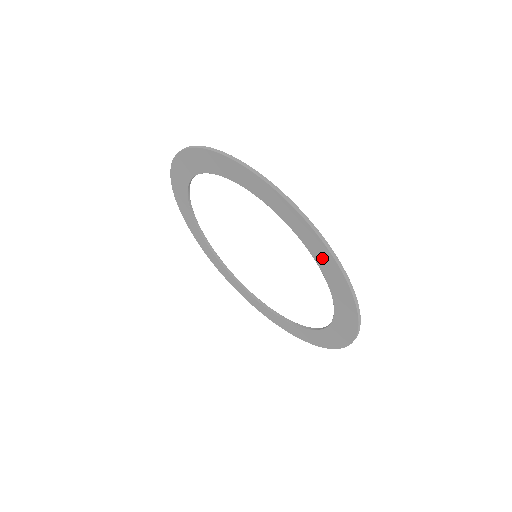
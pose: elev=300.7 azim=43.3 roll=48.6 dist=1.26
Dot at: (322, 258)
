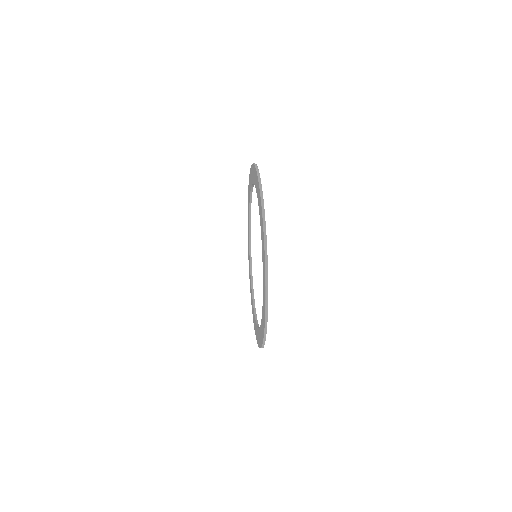
Dot at: (264, 294)
